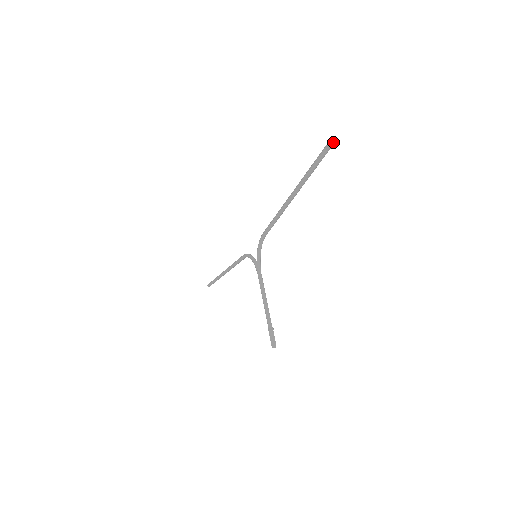
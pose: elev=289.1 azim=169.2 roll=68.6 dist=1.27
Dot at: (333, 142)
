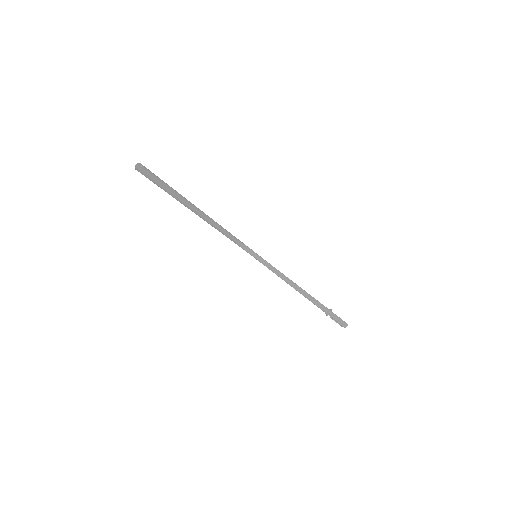
Dot at: (141, 170)
